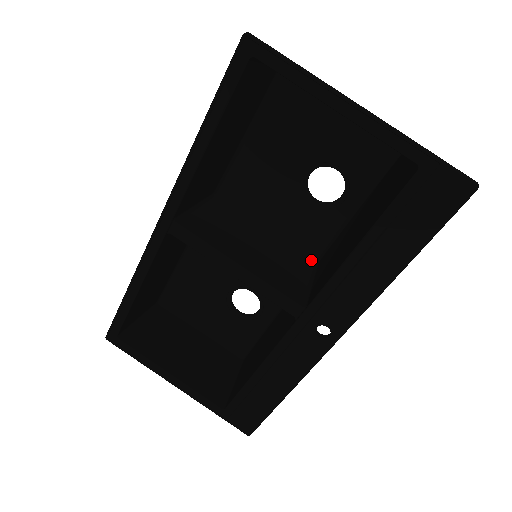
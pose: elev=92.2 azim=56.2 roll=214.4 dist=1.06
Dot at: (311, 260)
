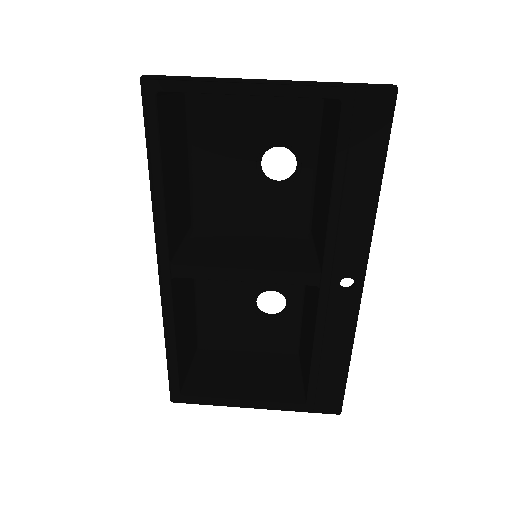
Dot at: (304, 234)
